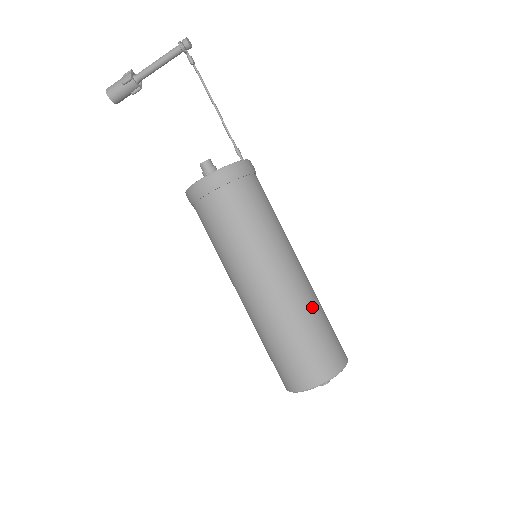
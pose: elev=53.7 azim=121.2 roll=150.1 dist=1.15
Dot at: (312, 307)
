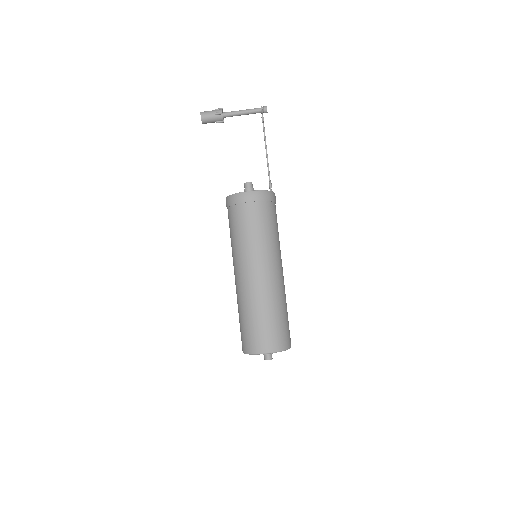
Dot at: (283, 300)
